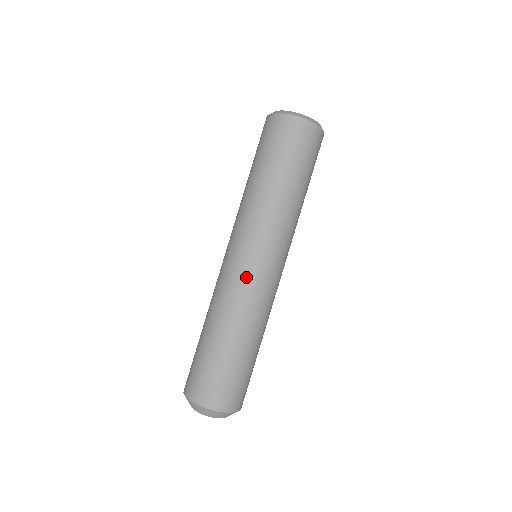
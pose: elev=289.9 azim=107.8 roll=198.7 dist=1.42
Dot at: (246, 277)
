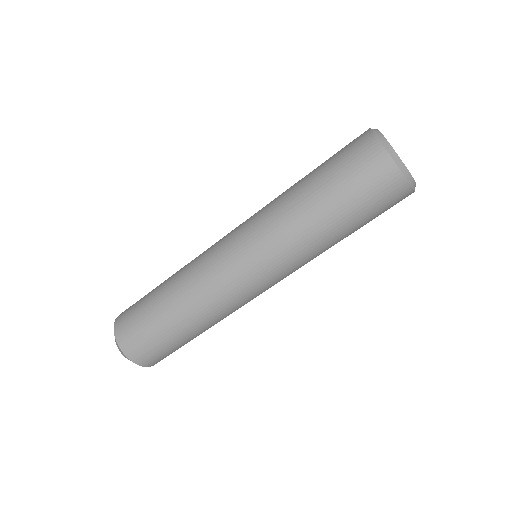
Dot at: (235, 288)
